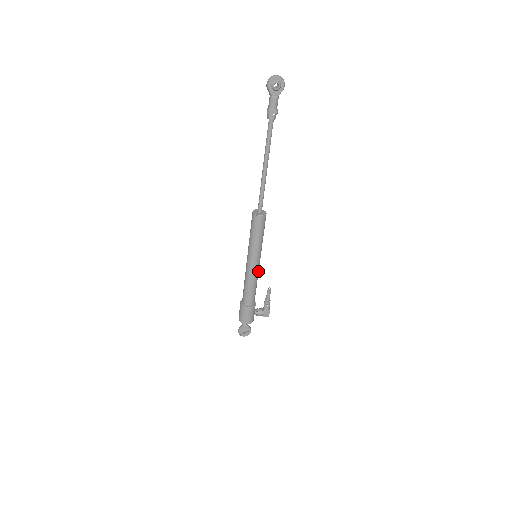
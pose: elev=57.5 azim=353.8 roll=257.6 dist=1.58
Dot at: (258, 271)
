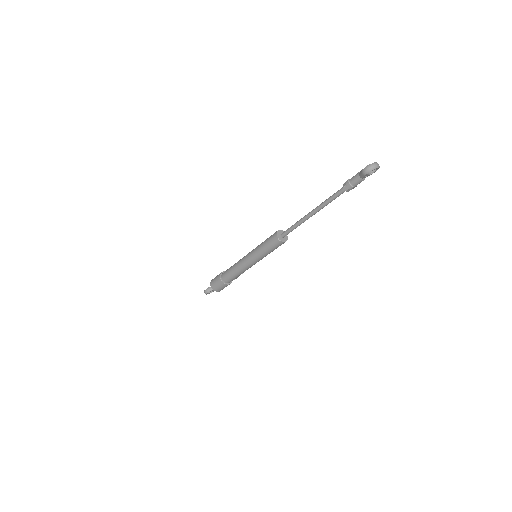
Dot at: occluded
